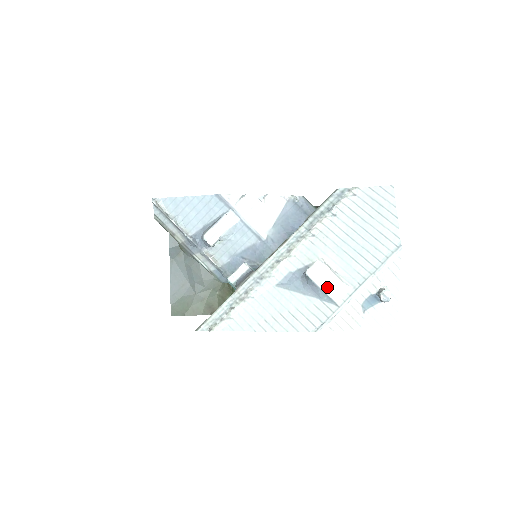
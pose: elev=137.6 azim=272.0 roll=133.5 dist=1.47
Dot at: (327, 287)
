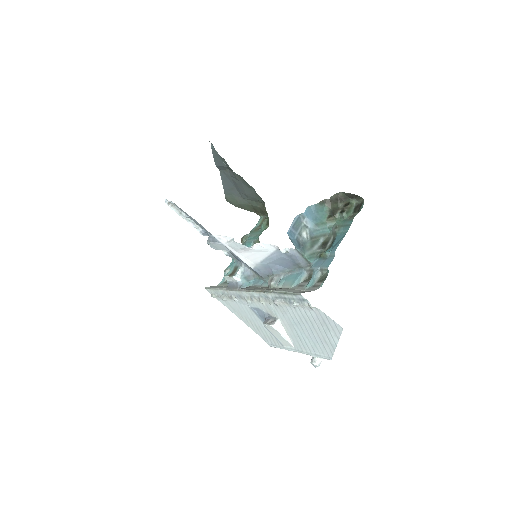
Dot at: (277, 337)
